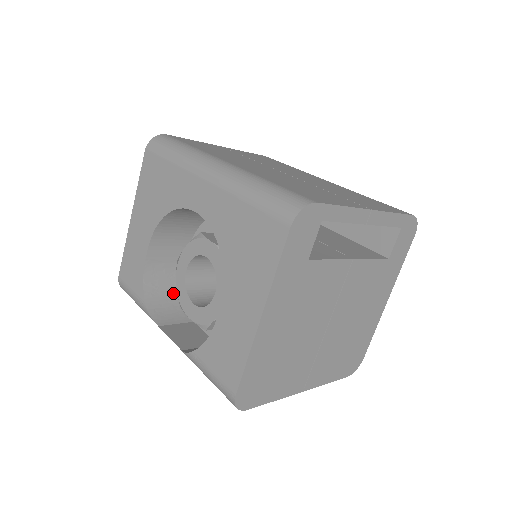
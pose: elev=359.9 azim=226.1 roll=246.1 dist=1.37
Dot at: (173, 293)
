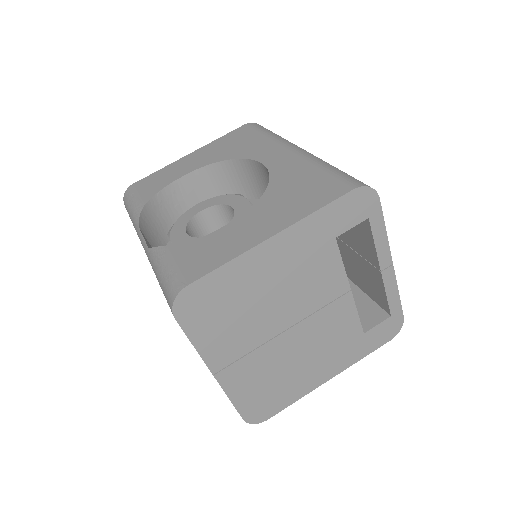
Dot at: (165, 227)
